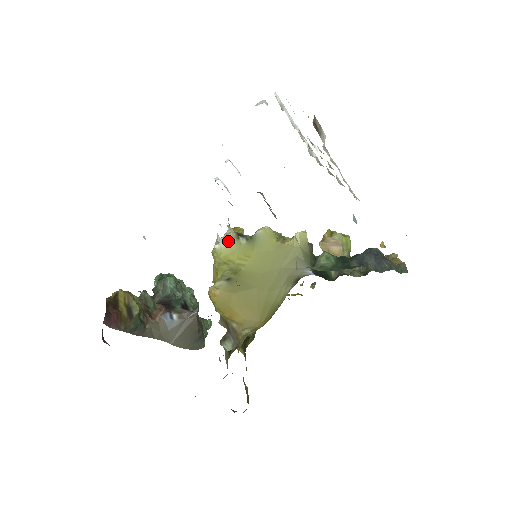
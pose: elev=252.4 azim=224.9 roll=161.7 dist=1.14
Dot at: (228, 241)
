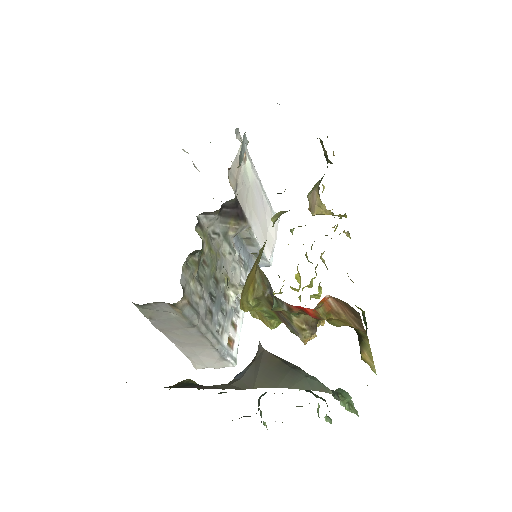
Dot at: occluded
